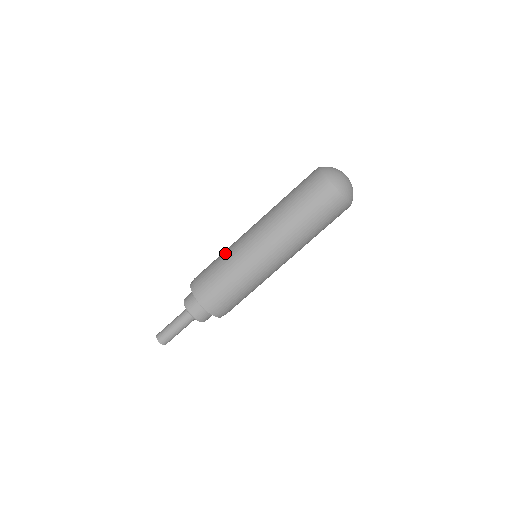
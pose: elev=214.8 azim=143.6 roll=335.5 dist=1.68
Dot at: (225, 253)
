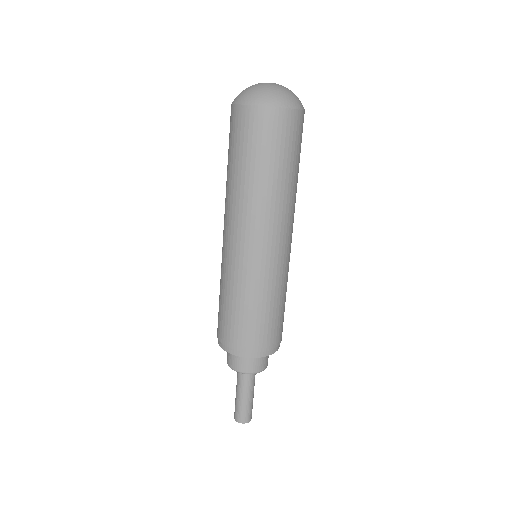
Dot at: occluded
